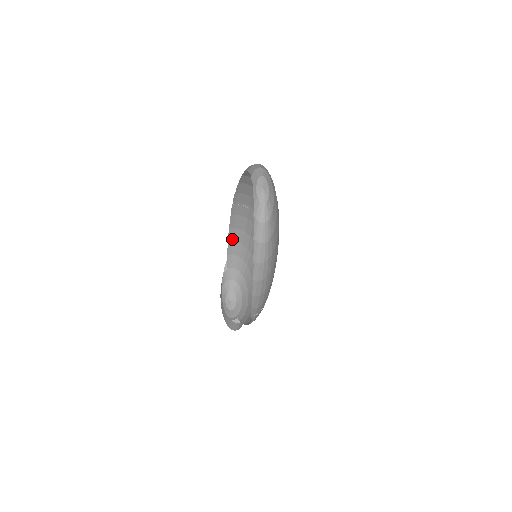
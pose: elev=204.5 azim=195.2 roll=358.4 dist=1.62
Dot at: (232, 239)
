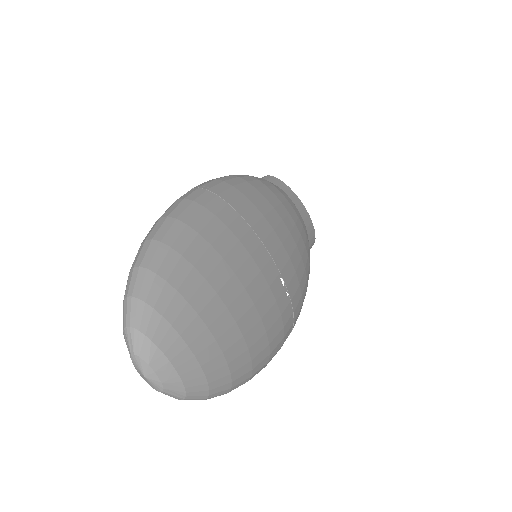
Dot at: occluded
